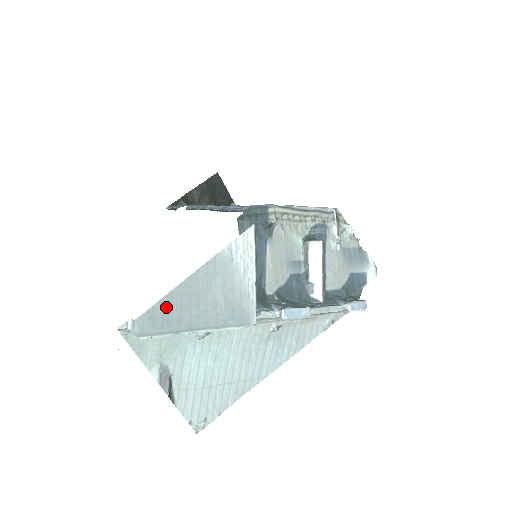
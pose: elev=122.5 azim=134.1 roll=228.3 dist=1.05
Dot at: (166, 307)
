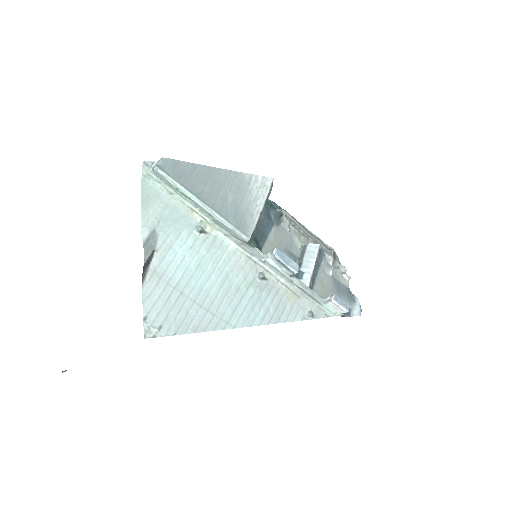
Dot at: (188, 169)
